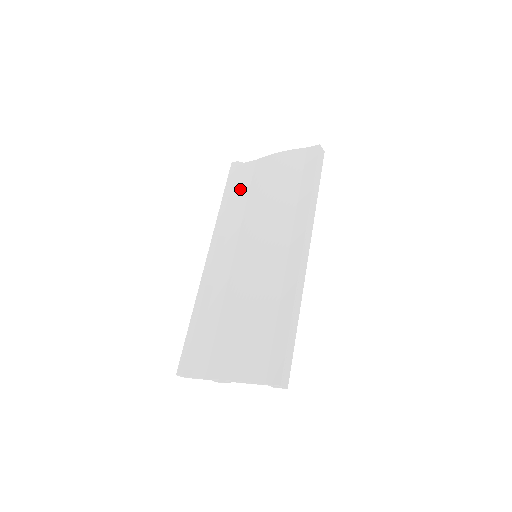
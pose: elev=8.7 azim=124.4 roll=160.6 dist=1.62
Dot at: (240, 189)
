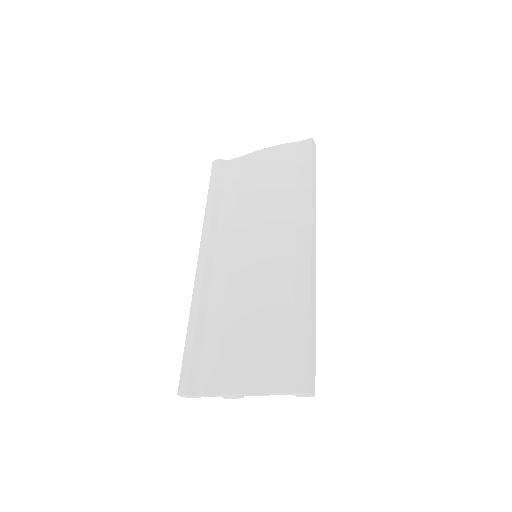
Dot at: (226, 188)
